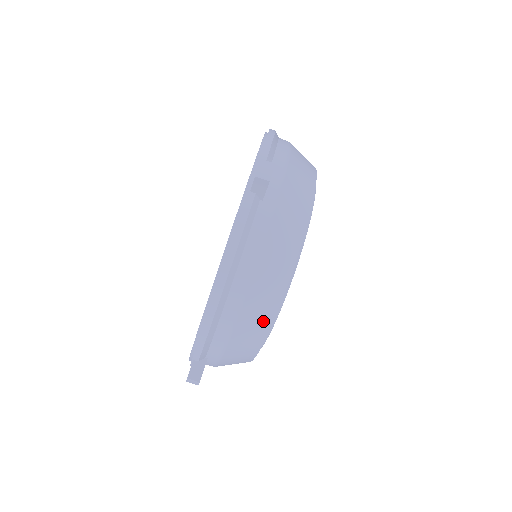
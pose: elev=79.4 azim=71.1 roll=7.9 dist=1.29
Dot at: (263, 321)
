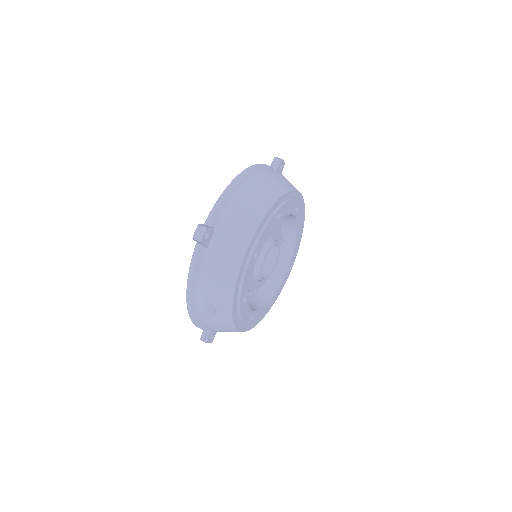
Dot at: (264, 203)
